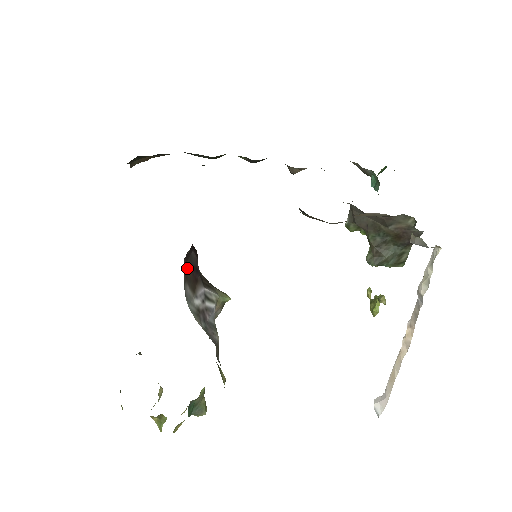
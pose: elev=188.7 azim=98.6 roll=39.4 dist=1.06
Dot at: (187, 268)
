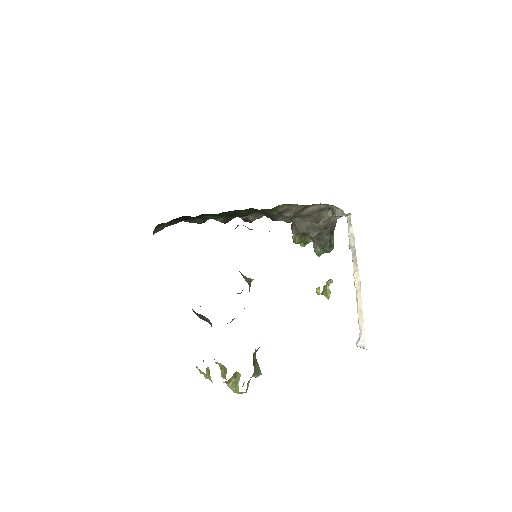
Dot at: occluded
